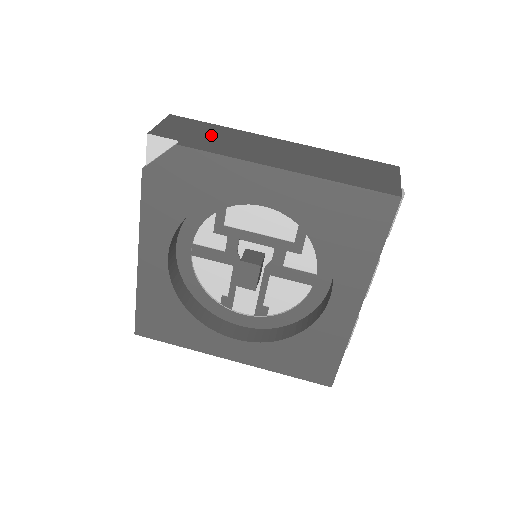
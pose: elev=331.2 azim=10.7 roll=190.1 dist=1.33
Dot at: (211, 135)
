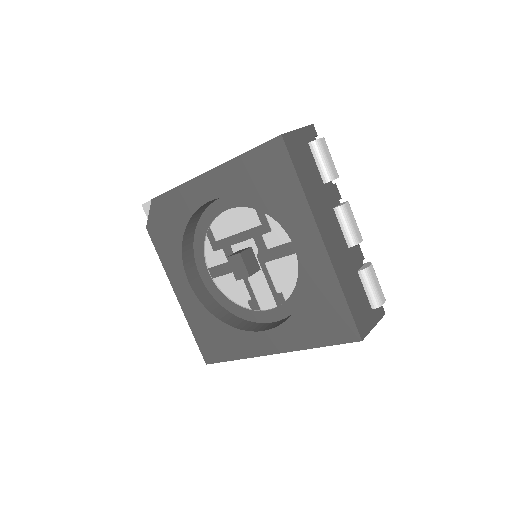
Dot at: occluded
